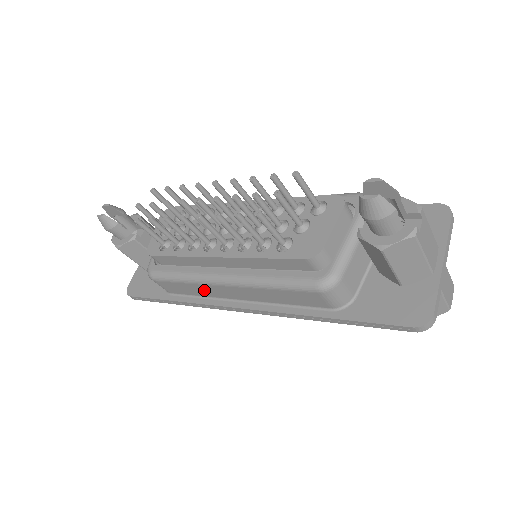
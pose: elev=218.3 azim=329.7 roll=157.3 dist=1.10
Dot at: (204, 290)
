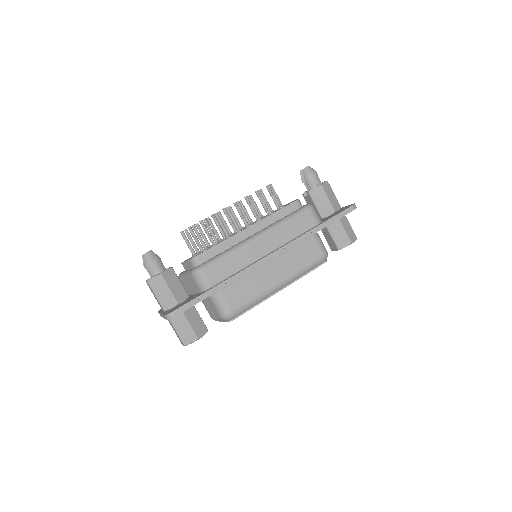
Dot at: (243, 257)
